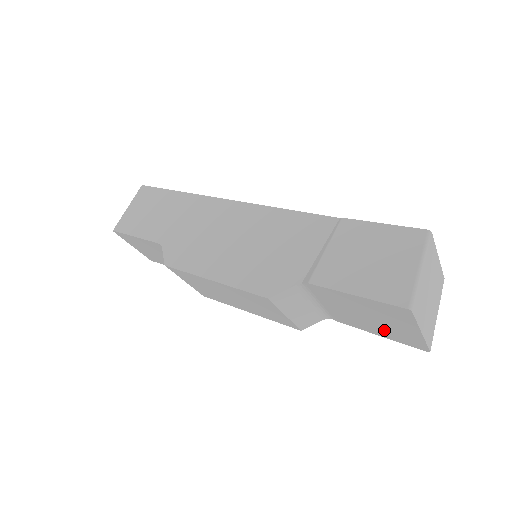
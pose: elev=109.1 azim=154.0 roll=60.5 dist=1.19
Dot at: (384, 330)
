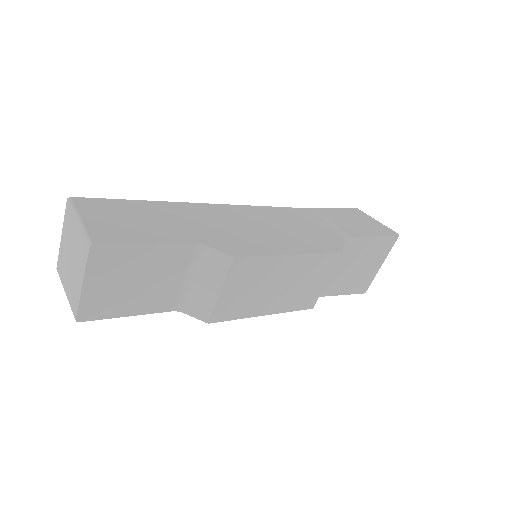
Dot at: (355, 281)
